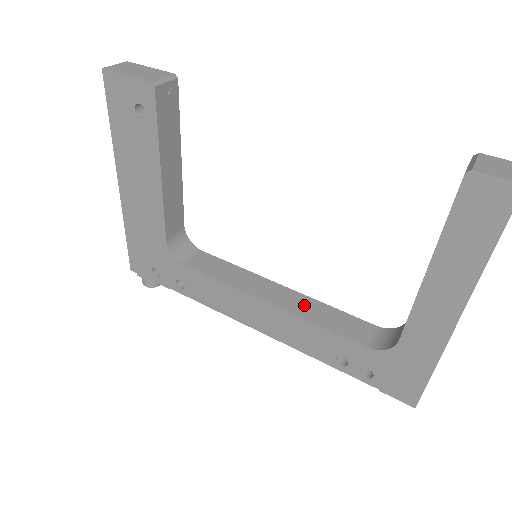
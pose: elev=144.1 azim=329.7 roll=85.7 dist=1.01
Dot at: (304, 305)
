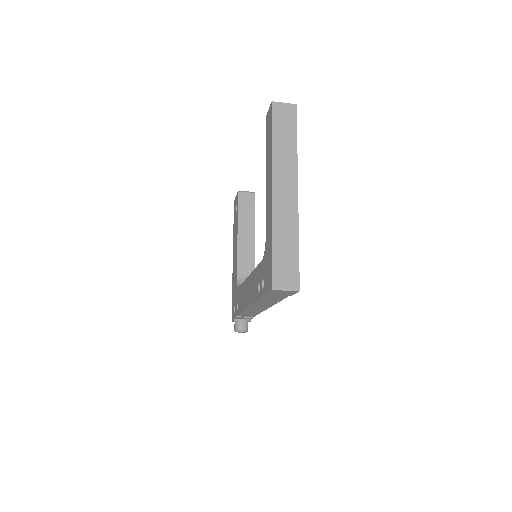
Dot at: occluded
